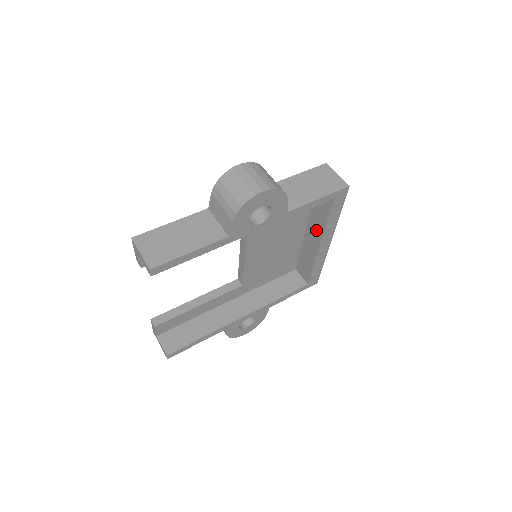
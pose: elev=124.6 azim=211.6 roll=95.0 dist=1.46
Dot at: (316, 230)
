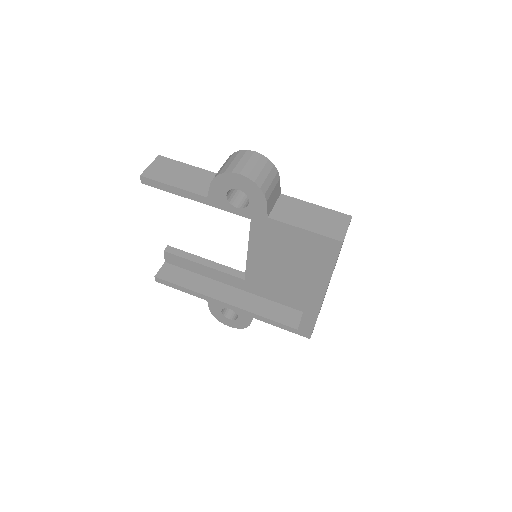
Dot at: occluded
